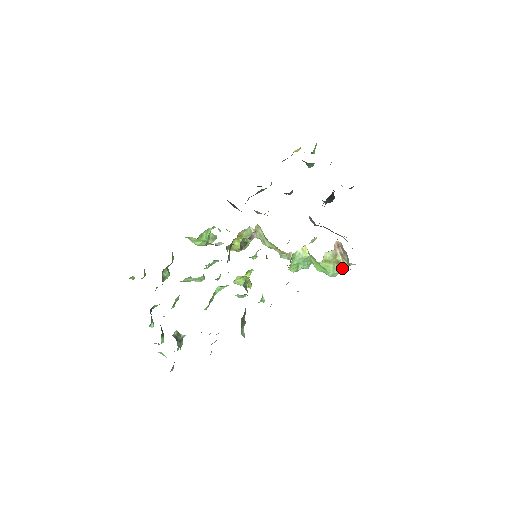
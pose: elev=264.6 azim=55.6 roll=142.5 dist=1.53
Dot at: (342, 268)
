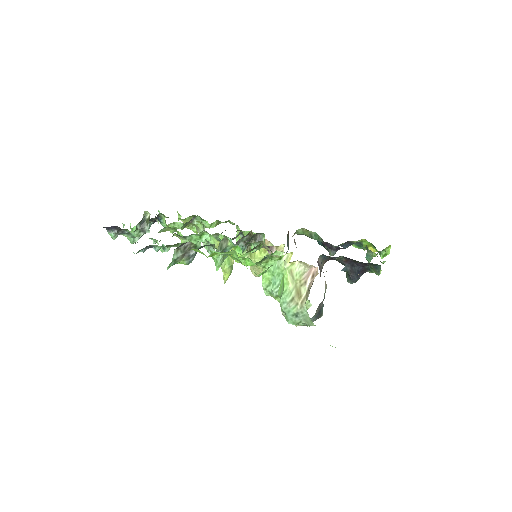
Dot at: (297, 309)
